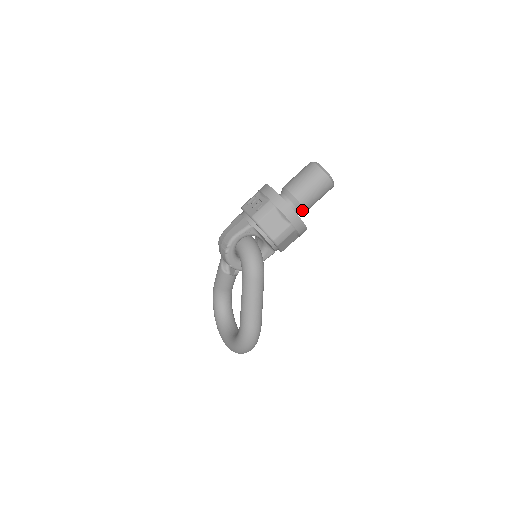
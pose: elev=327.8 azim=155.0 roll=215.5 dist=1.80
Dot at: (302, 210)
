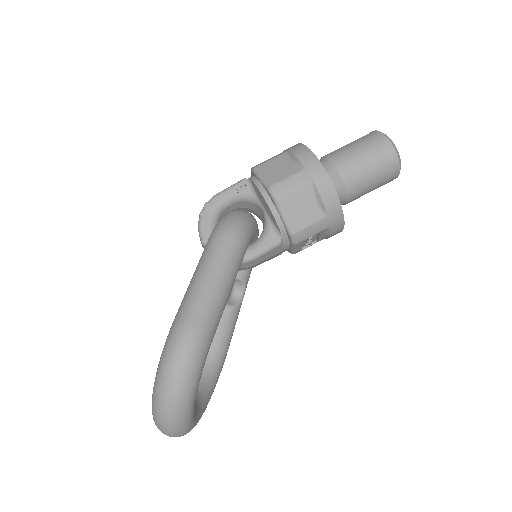
Dot at: (337, 179)
